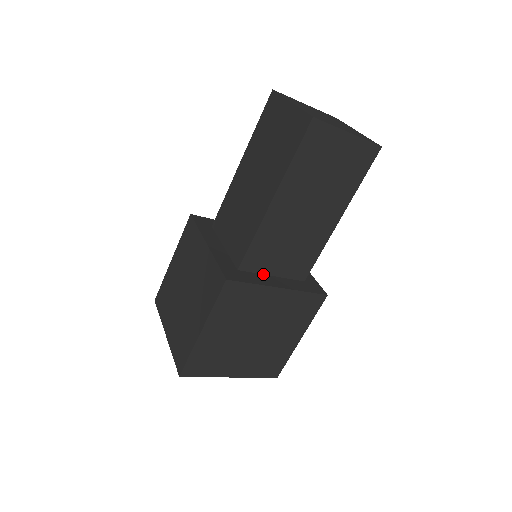
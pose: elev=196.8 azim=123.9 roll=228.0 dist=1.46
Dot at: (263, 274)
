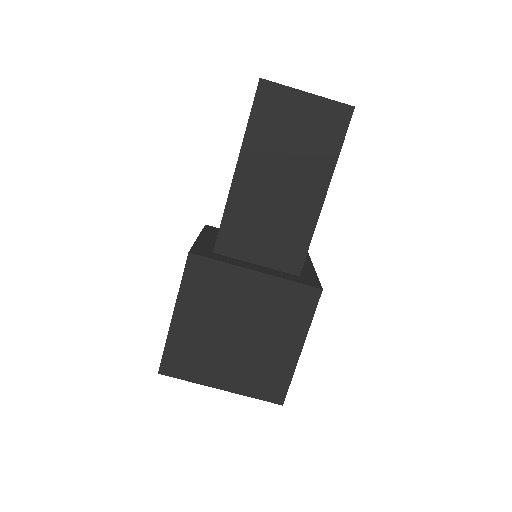
Dot at: (244, 261)
